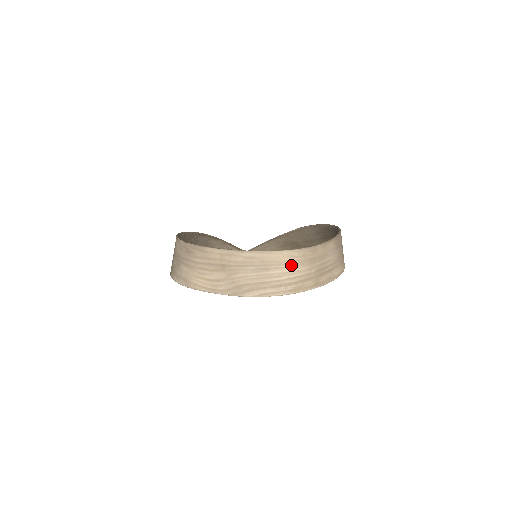
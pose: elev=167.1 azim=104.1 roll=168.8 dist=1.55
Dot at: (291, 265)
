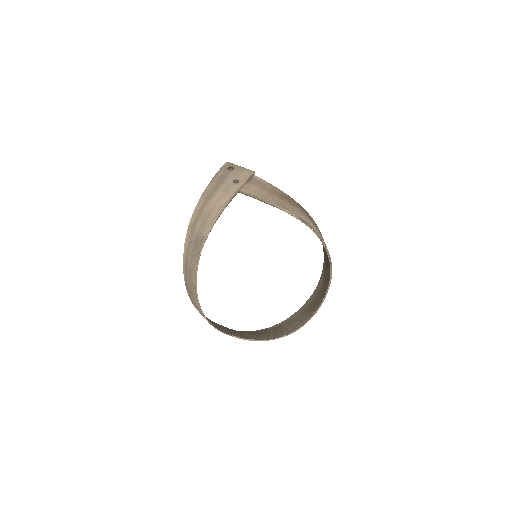
Dot at: (286, 331)
